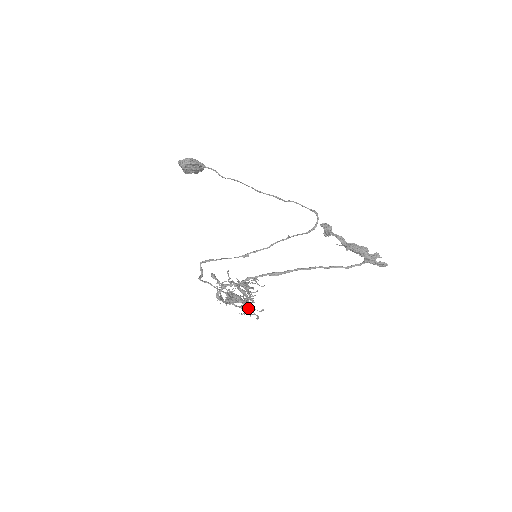
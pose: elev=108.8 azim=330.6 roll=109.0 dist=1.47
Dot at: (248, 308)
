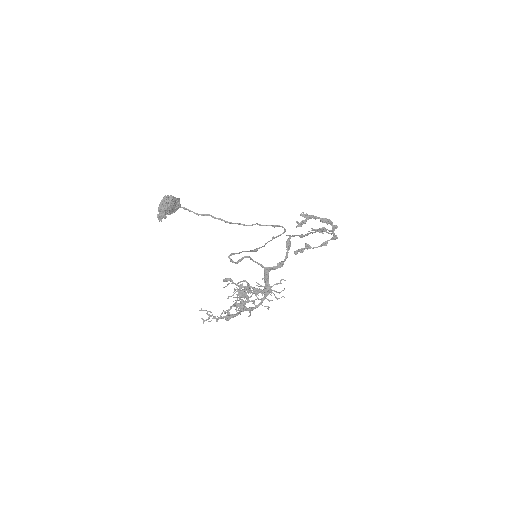
Dot at: (280, 283)
